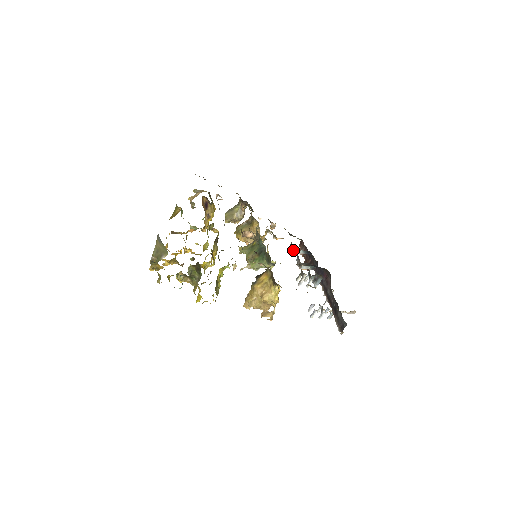
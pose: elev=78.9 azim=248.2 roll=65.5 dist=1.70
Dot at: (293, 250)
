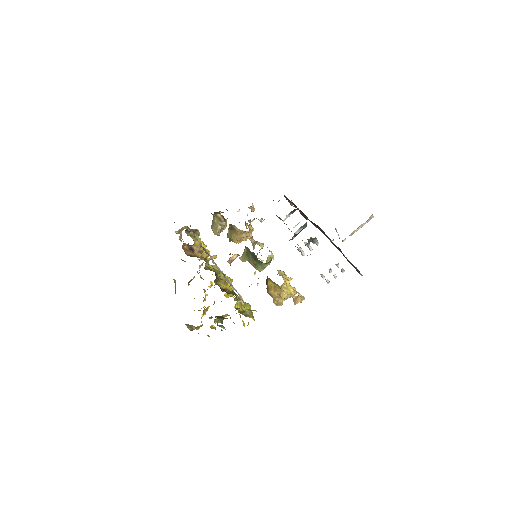
Dot at: occluded
